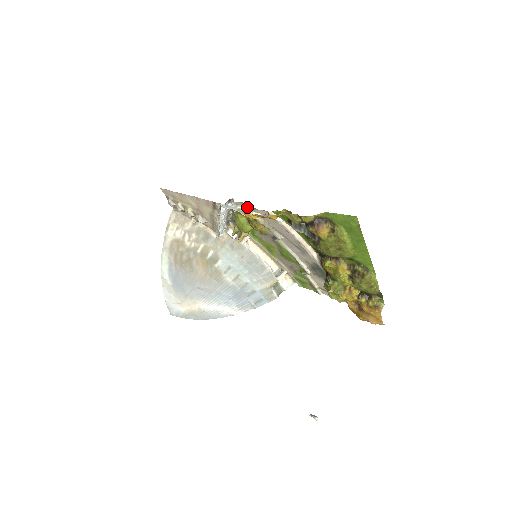
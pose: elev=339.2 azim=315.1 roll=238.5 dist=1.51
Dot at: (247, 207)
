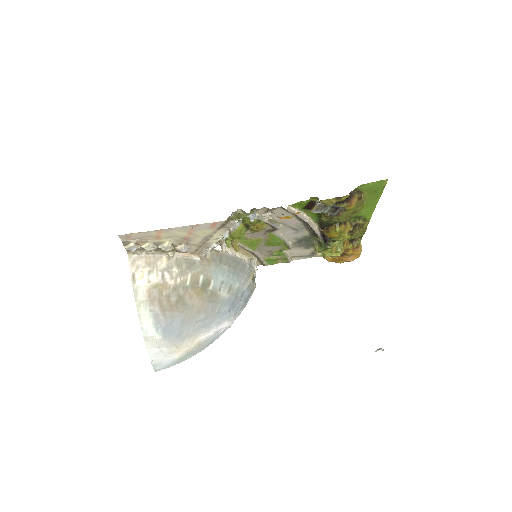
Dot at: (266, 211)
